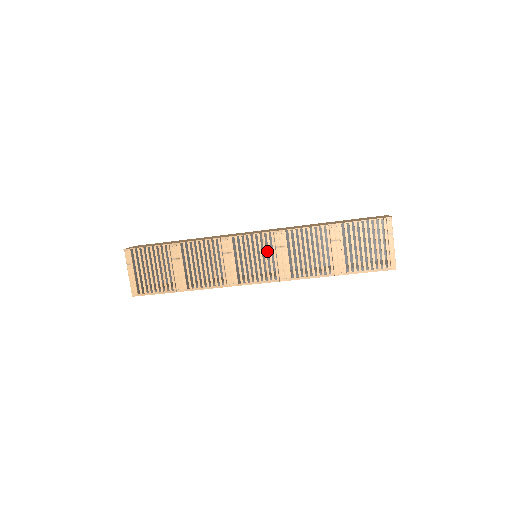
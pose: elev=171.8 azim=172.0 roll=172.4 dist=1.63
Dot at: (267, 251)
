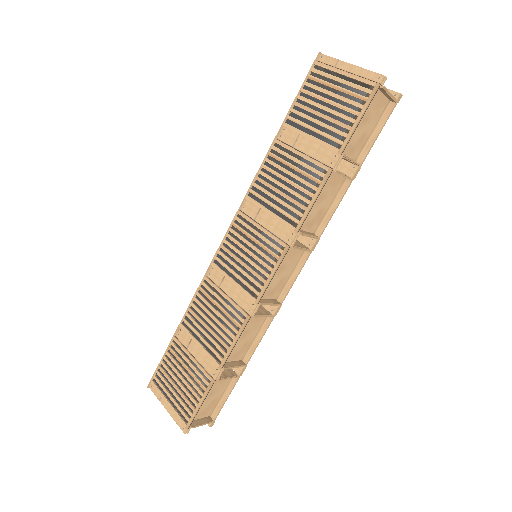
Dot at: (251, 234)
